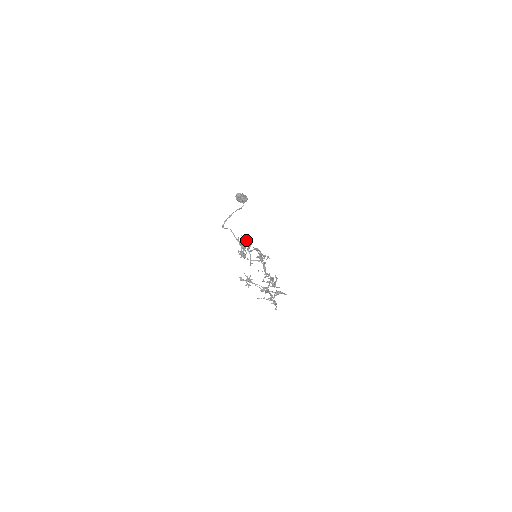
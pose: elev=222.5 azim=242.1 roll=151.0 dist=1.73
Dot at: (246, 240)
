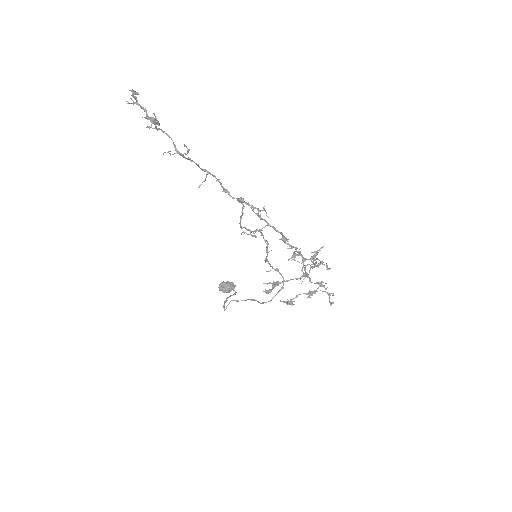
Dot at: (155, 128)
